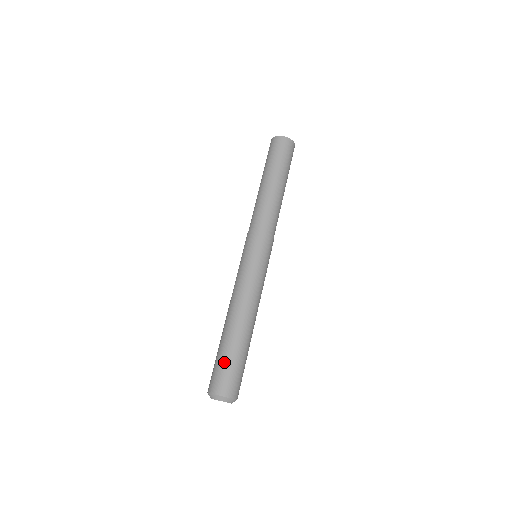
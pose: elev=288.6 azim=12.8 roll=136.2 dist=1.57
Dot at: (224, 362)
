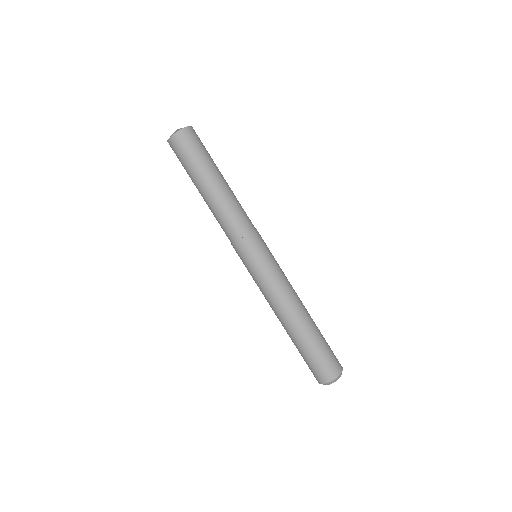
Dot at: (307, 359)
